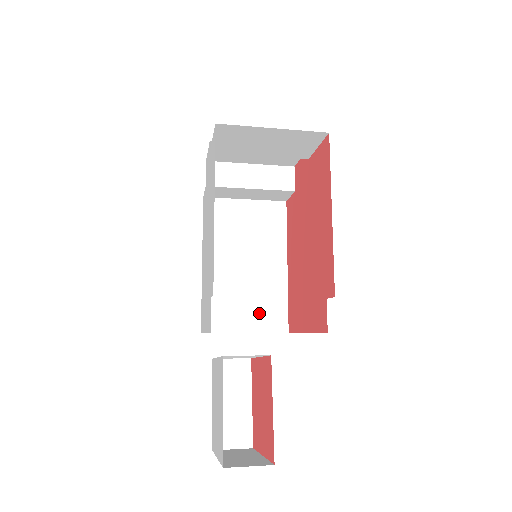
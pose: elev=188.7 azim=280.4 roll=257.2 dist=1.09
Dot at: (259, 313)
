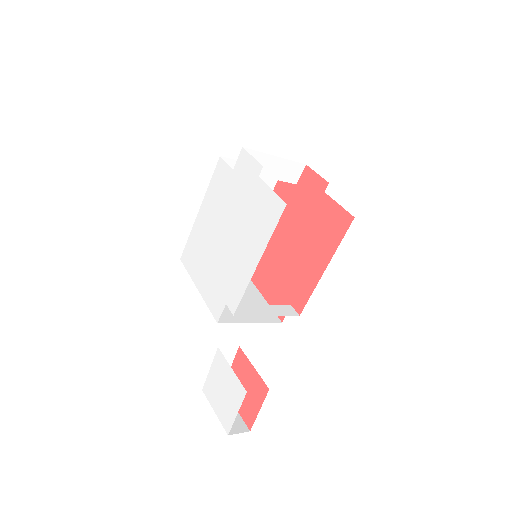
Dot at: occluded
